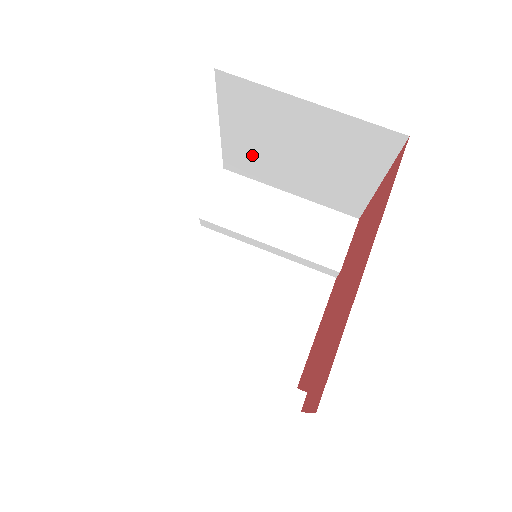
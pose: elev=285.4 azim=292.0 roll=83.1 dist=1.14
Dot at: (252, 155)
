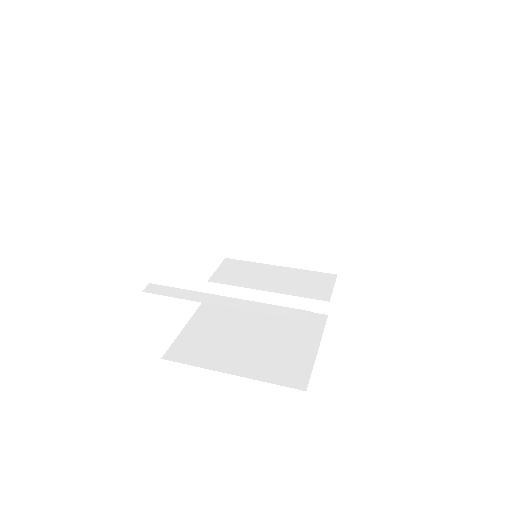
Dot at: (247, 230)
